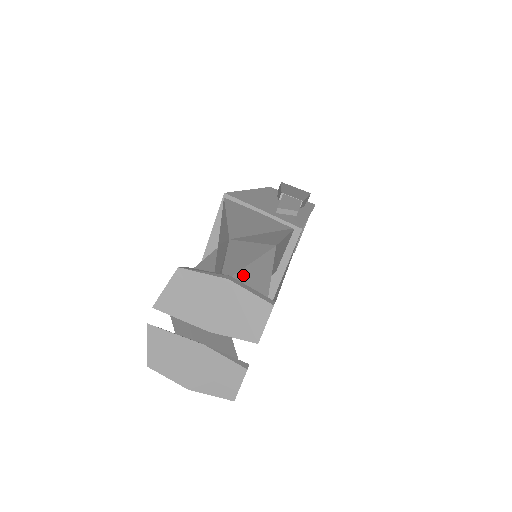
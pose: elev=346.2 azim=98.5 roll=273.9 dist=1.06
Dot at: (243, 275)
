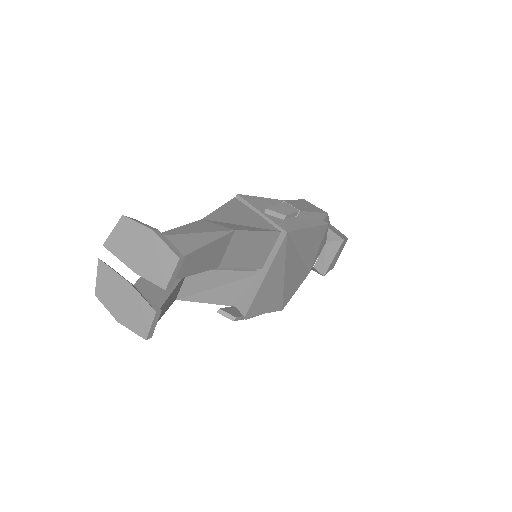
Dot at: (179, 237)
